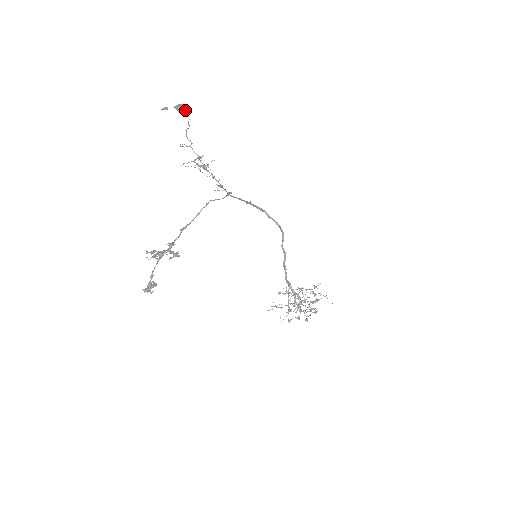
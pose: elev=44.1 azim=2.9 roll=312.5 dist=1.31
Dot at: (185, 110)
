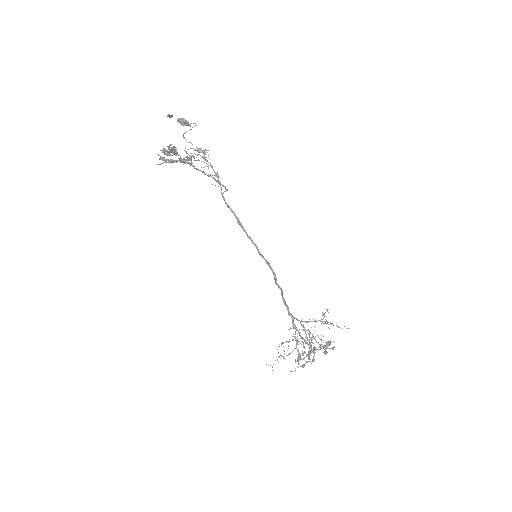
Dot at: (186, 121)
